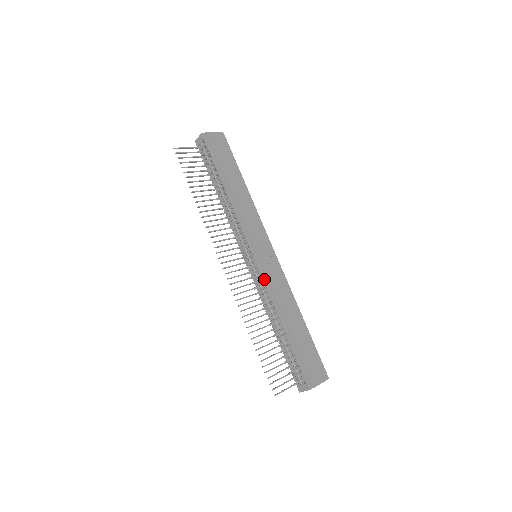
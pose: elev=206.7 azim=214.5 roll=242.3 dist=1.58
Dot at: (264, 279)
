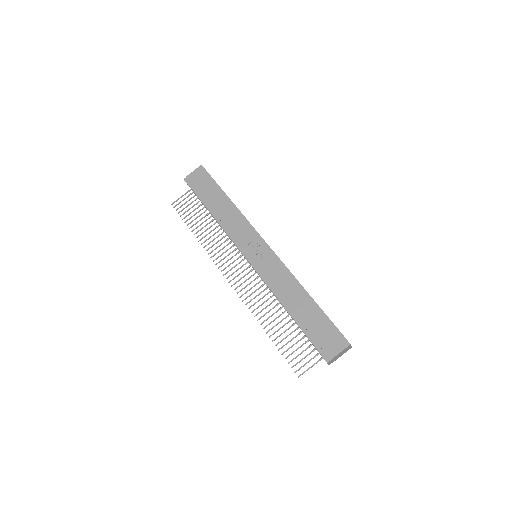
Dot at: (261, 276)
